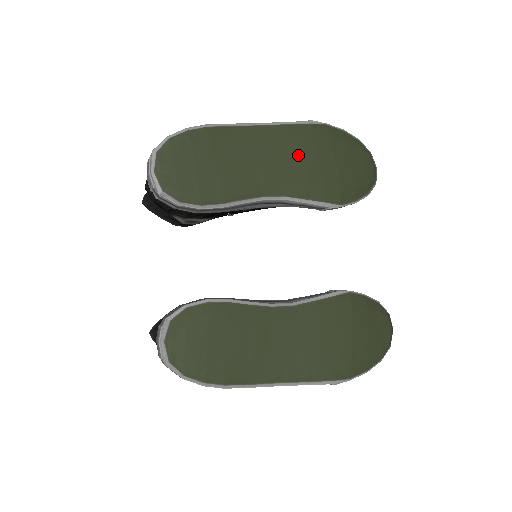
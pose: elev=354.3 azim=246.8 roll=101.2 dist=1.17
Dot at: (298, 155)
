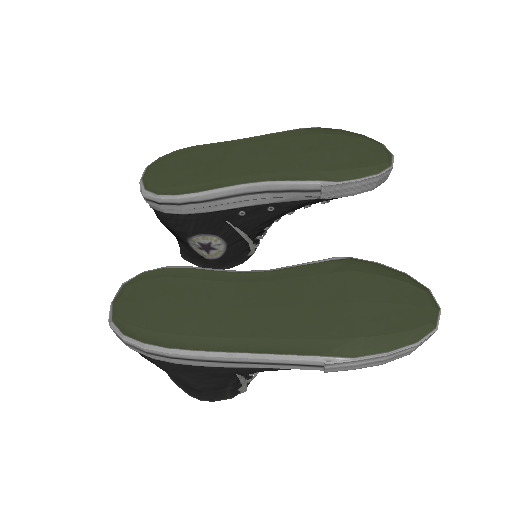
Dot at: (283, 150)
